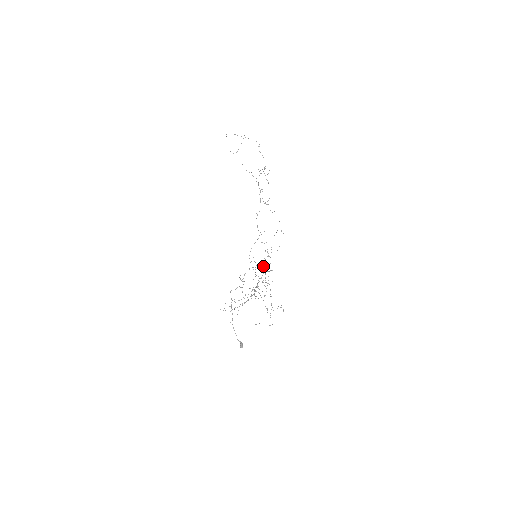
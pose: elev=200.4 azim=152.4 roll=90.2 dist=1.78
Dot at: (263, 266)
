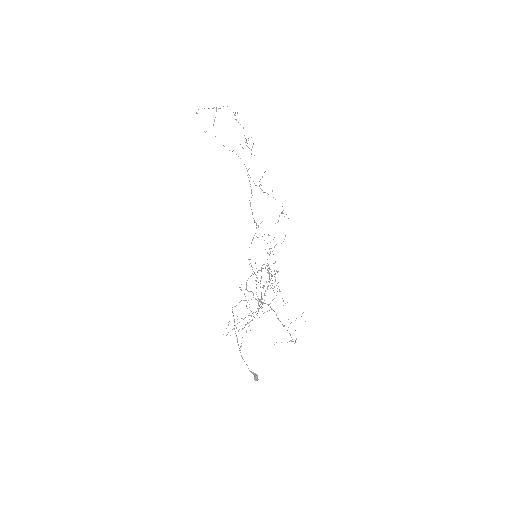
Dot at: occluded
